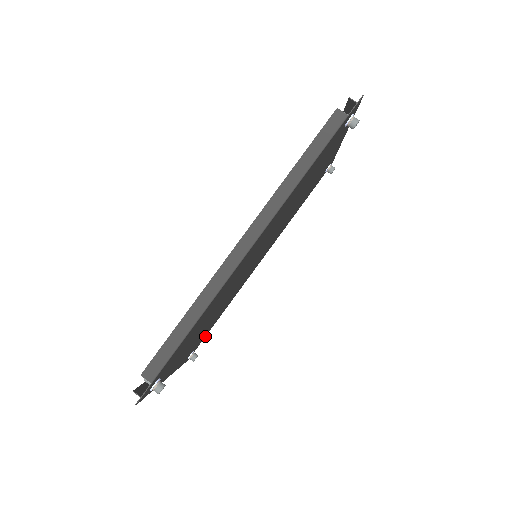
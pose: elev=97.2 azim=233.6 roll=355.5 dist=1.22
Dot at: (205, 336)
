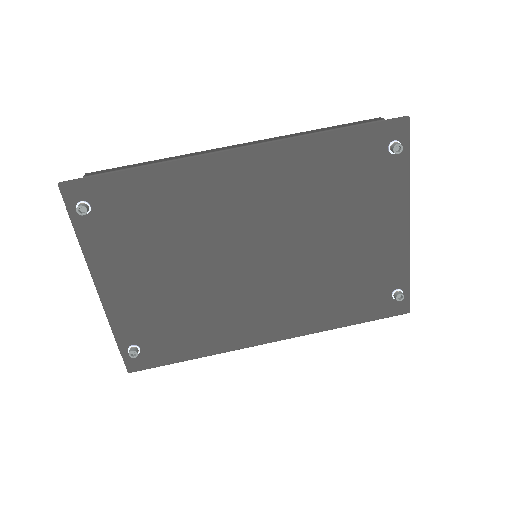
Dot at: (163, 364)
